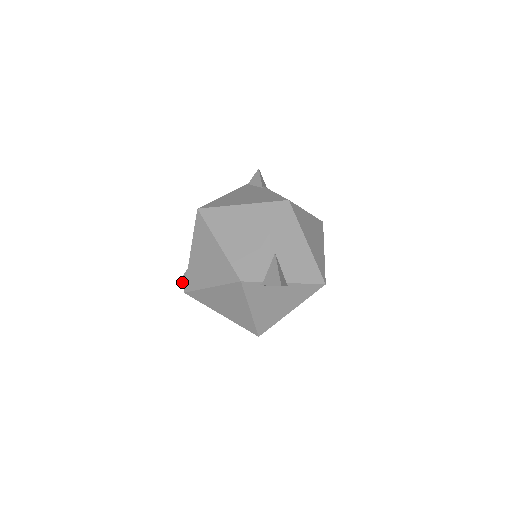
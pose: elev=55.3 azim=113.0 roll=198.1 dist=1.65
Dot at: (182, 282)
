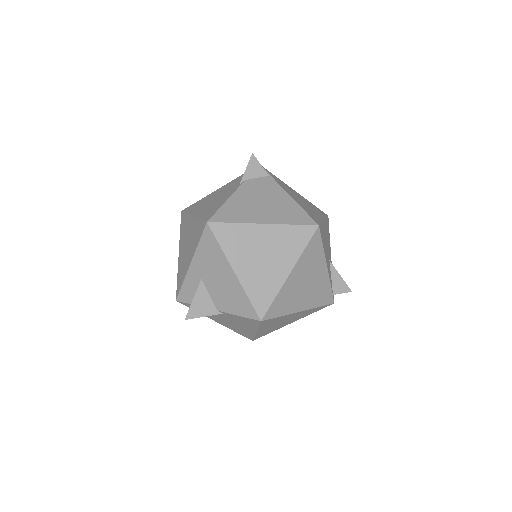
Dot at: occluded
